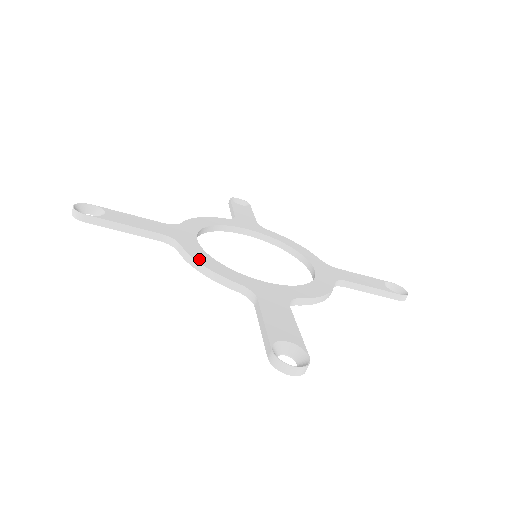
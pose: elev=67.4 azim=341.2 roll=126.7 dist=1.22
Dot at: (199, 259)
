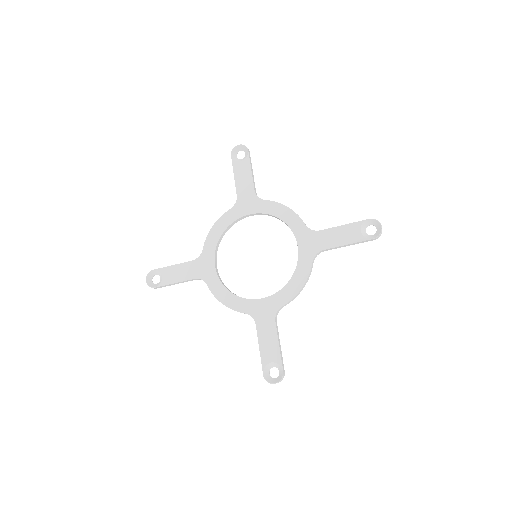
Dot at: (220, 298)
